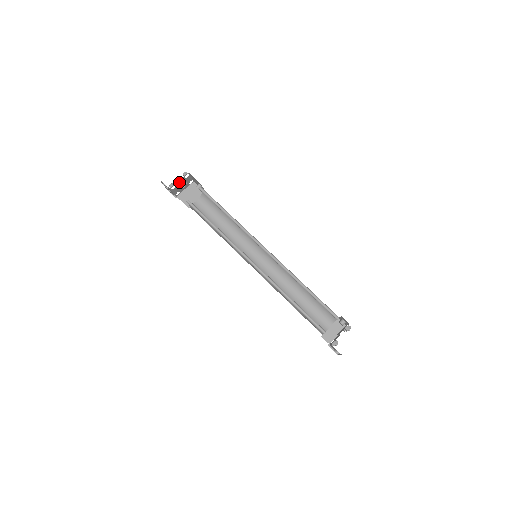
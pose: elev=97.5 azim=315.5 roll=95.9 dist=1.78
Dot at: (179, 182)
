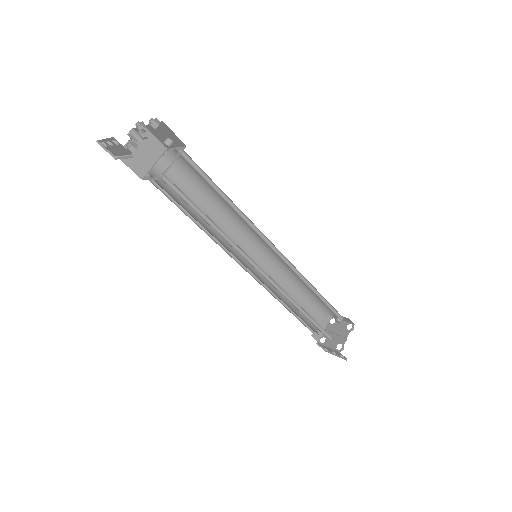
Dot at: occluded
